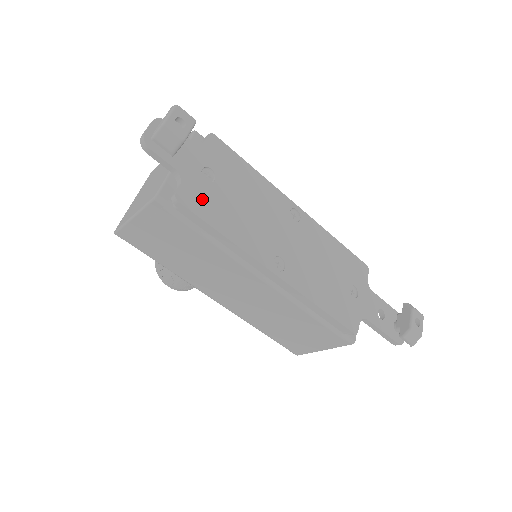
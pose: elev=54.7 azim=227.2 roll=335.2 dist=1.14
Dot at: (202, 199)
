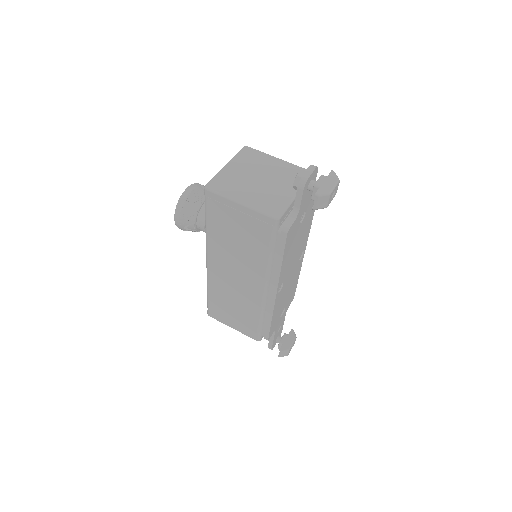
Dot at: (292, 234)
